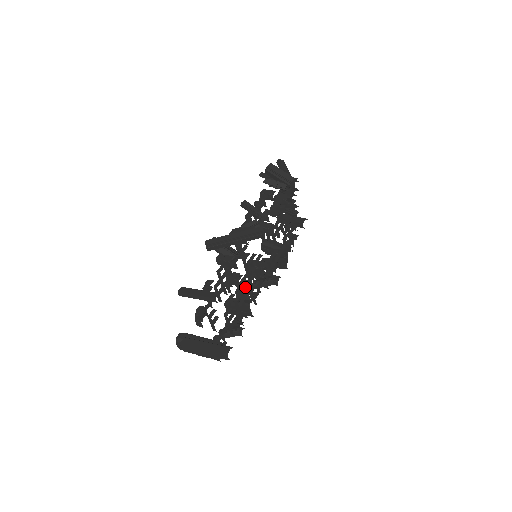
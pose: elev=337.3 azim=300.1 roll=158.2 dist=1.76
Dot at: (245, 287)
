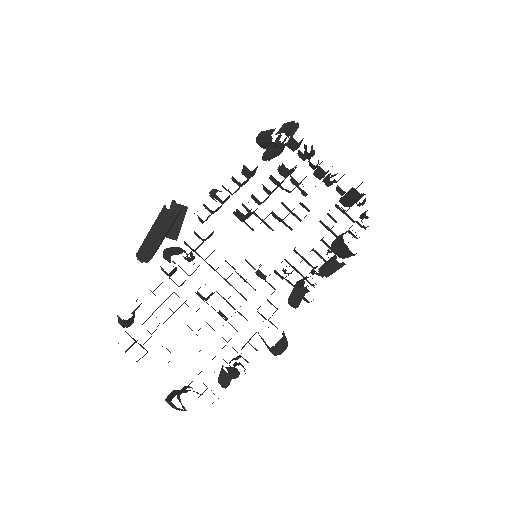
Dot at: (227, 301)
